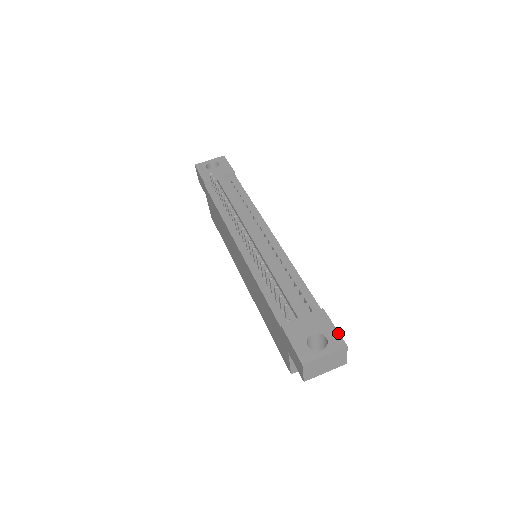
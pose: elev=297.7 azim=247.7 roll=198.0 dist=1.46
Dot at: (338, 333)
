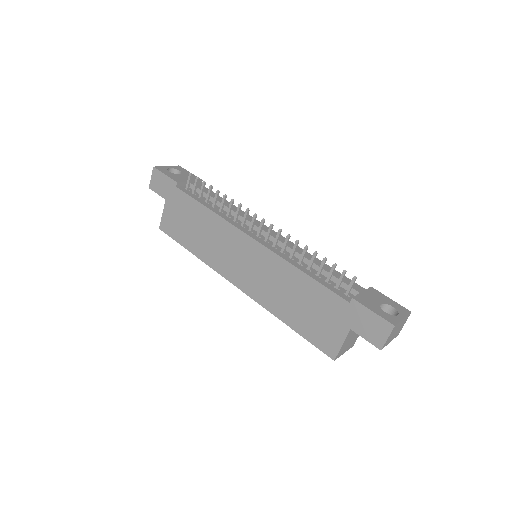
Dot at: (397, 303)
